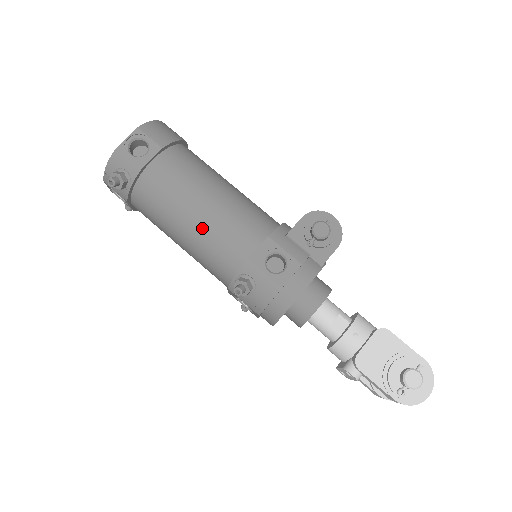
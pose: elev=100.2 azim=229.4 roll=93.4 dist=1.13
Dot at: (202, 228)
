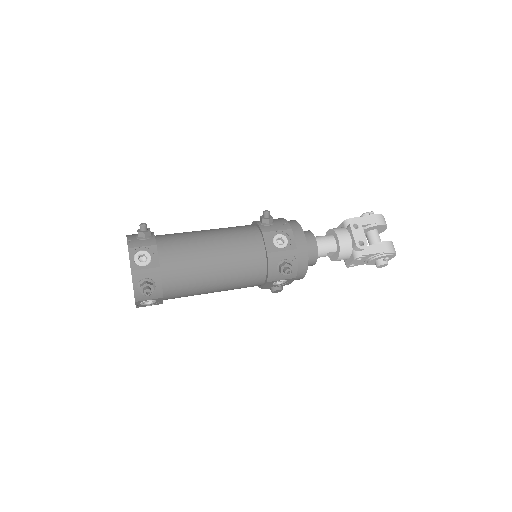
Dot at: (216, 229)
